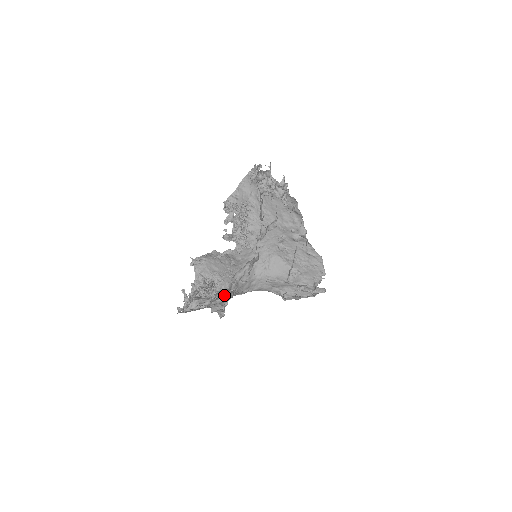
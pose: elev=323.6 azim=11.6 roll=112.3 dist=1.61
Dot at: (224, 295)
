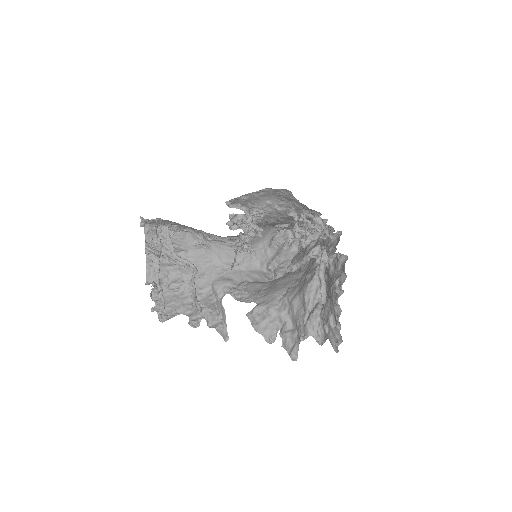
Dot at: (192, 258)
